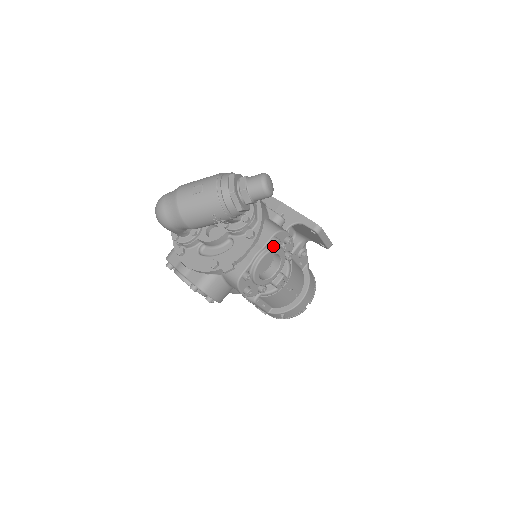
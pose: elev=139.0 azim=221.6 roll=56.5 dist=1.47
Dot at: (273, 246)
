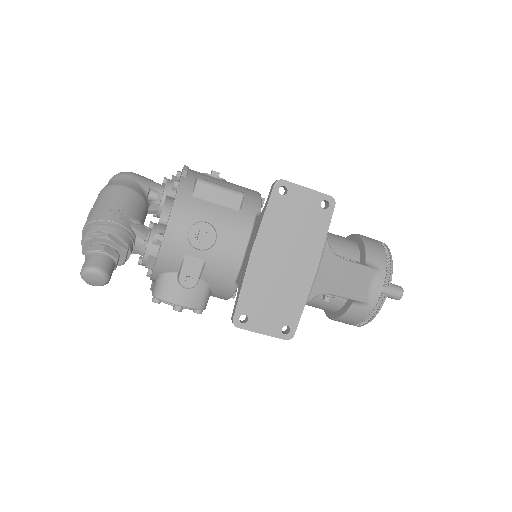
Dot at: occluded
